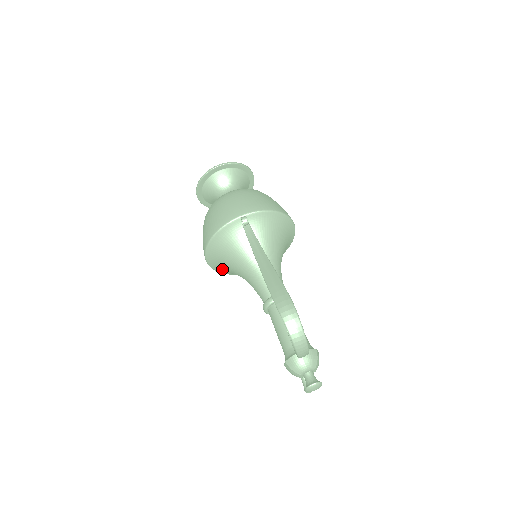
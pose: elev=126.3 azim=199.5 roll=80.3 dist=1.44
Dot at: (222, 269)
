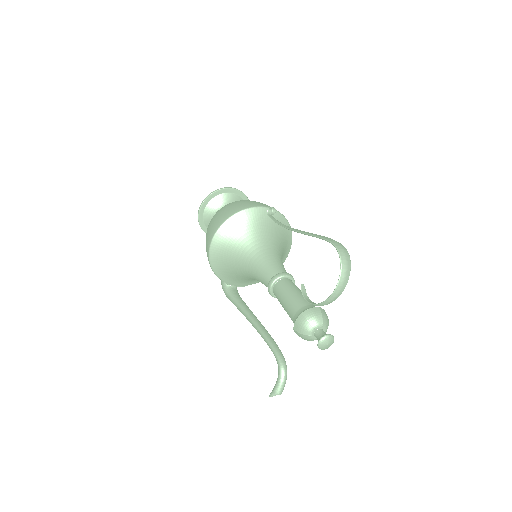
Dot at: (220, 255)
